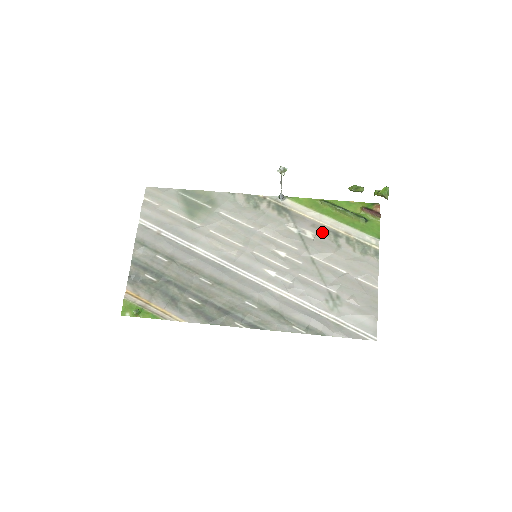
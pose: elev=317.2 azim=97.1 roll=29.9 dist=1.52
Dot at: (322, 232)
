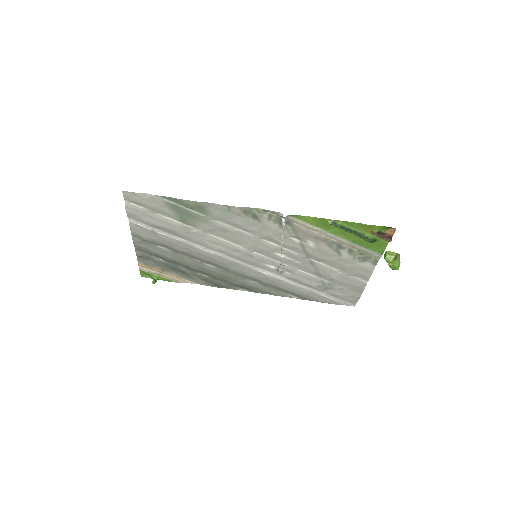
Dot at: (325, 244)
